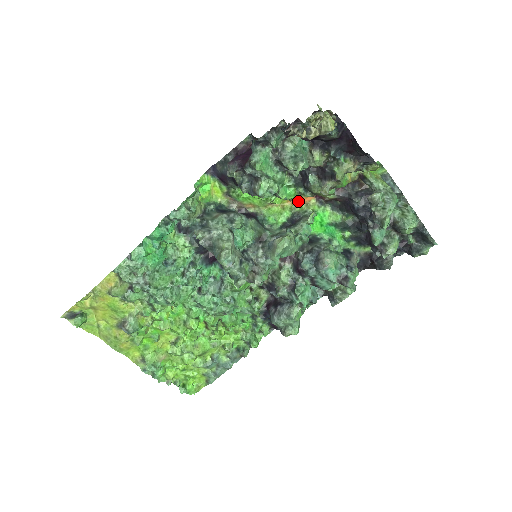
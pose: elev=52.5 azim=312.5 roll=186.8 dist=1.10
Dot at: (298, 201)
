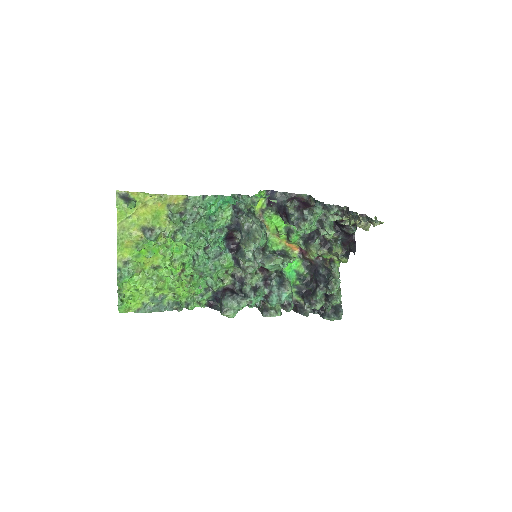
Dot at: (290, 246)
